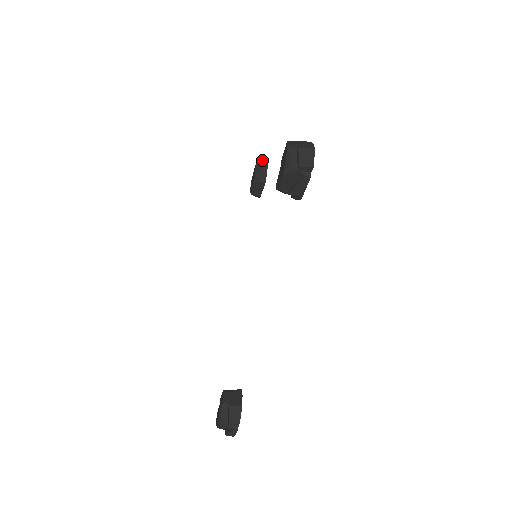
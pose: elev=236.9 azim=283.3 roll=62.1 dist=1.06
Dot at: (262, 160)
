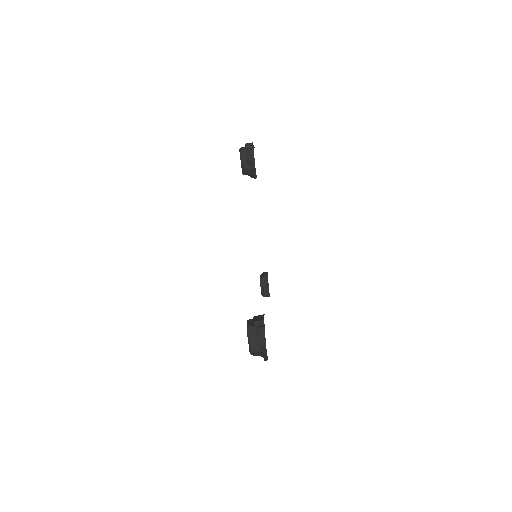
Dot at: occluded
